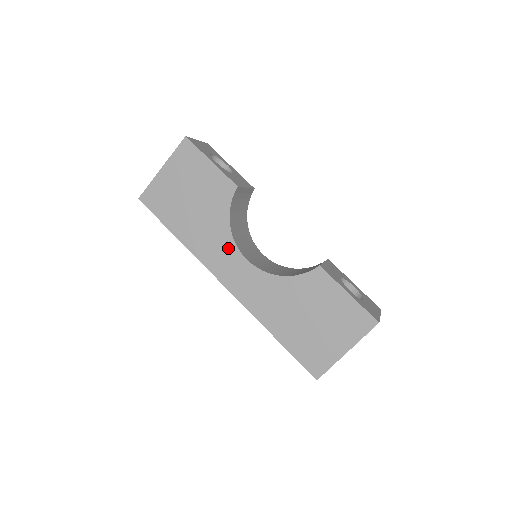
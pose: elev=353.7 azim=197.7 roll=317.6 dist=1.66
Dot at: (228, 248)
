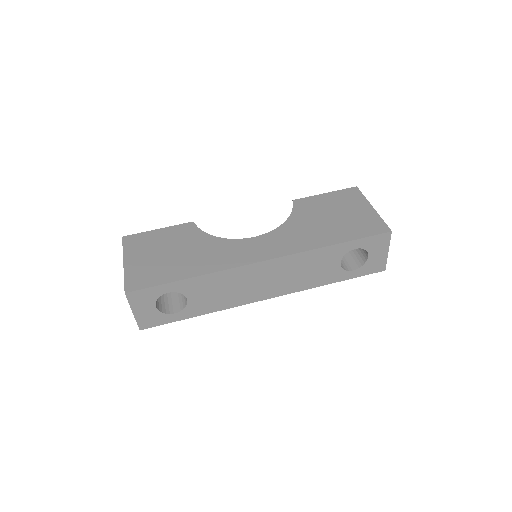
Dot at: (234, 245)
